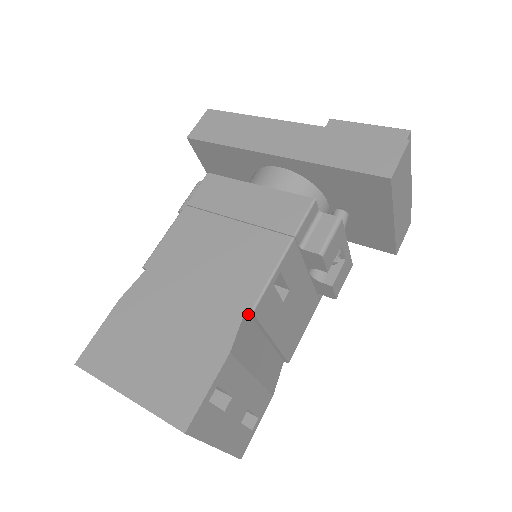
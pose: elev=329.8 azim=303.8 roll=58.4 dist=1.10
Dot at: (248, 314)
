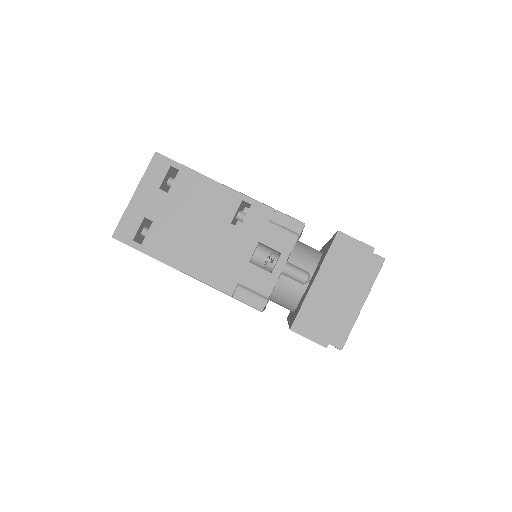
Dot at: (221, 190)
